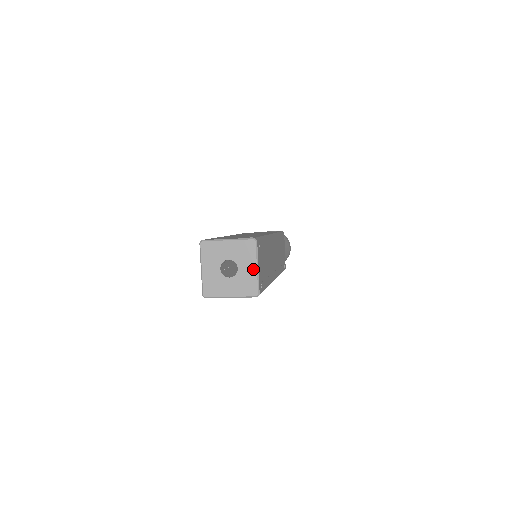
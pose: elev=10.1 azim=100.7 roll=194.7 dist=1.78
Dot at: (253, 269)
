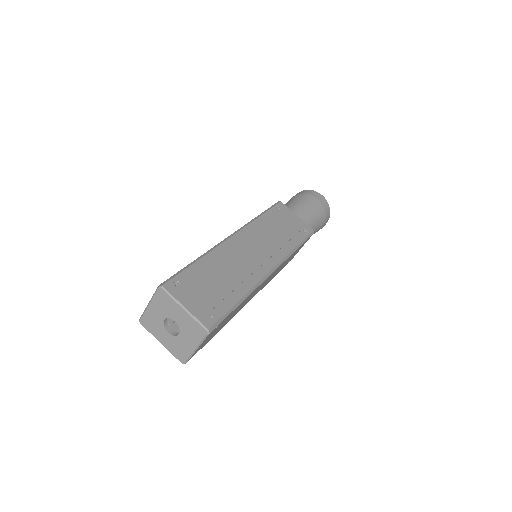
Dot at: (183, 313)
